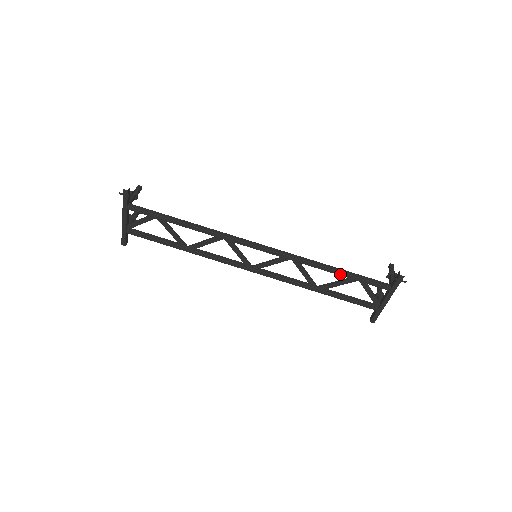
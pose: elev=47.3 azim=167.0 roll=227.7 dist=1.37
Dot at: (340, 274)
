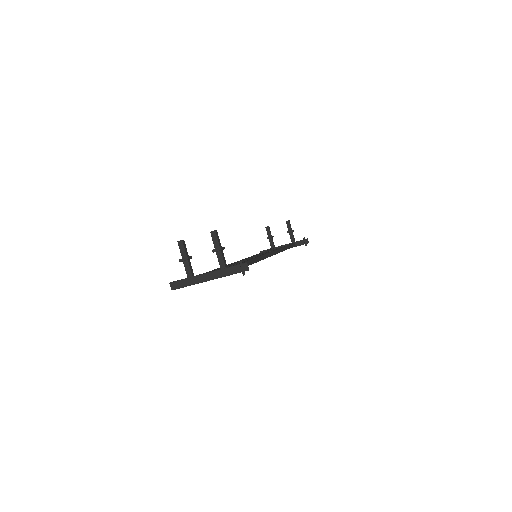
Dot at: occluded
